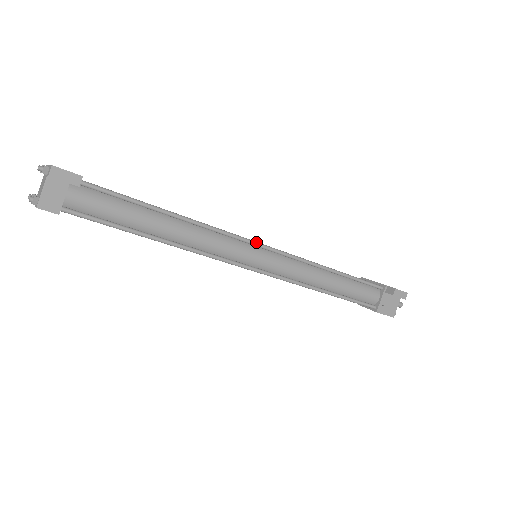
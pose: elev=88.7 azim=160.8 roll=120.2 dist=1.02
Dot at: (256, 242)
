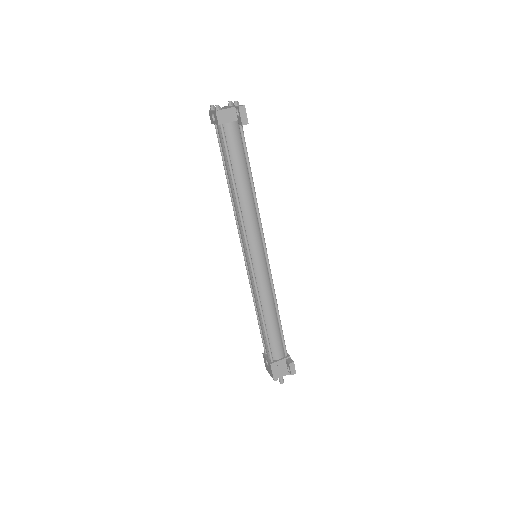
Dot at: (266, 248)
